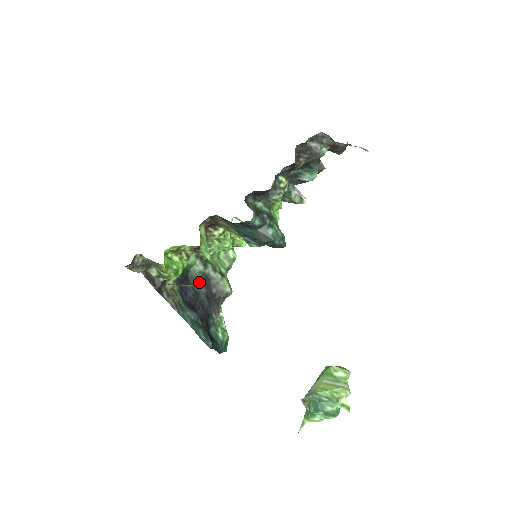
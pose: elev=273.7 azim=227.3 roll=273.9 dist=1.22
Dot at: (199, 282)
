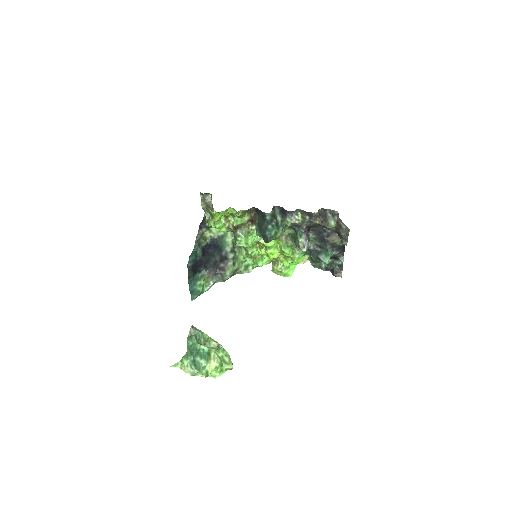
Dot at: (220, 254)
